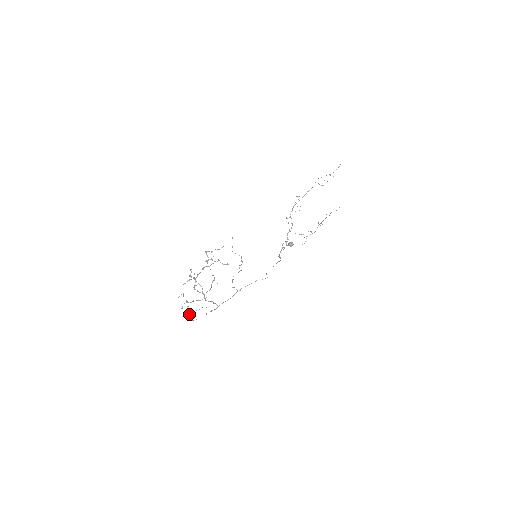
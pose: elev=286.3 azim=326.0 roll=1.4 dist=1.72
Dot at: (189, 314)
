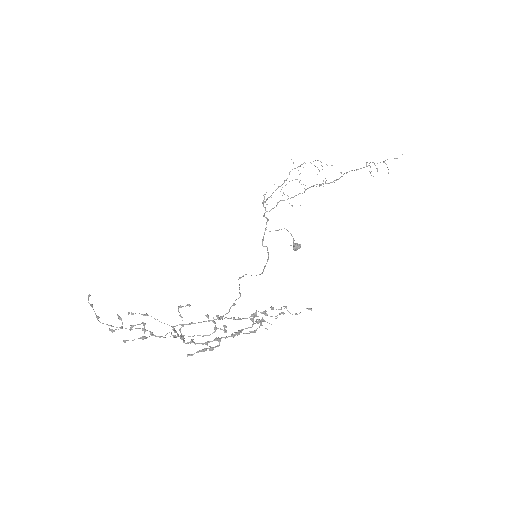
Dot at: (115, 329)
